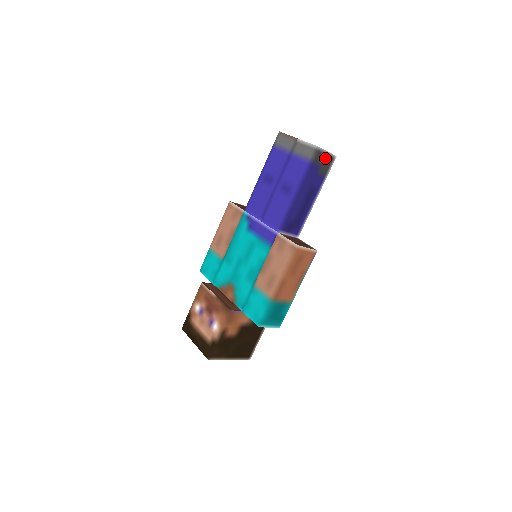
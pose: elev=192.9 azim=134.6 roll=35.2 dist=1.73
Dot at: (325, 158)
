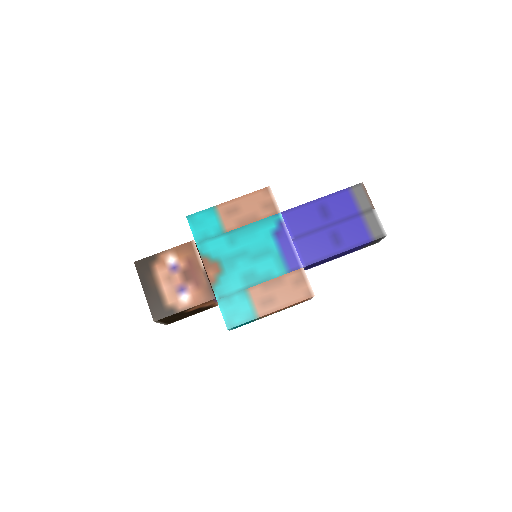
Dot at: (377, 241)
